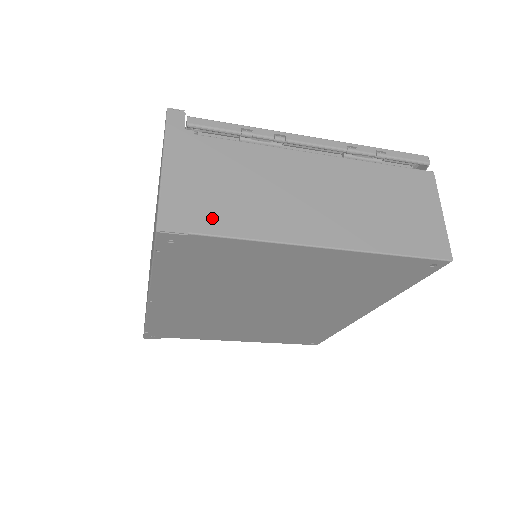
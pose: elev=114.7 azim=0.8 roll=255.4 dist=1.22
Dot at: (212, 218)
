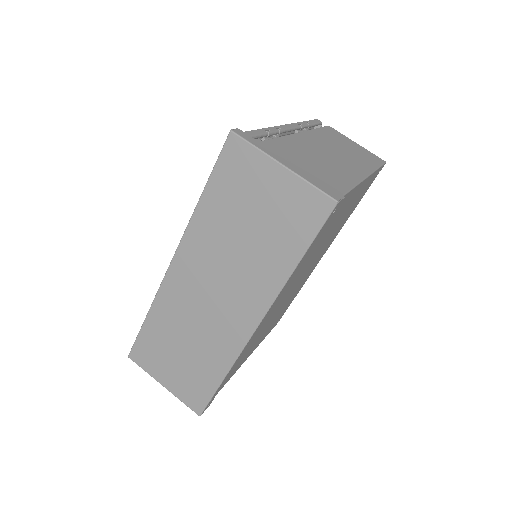
Dot at: (334, 184)
